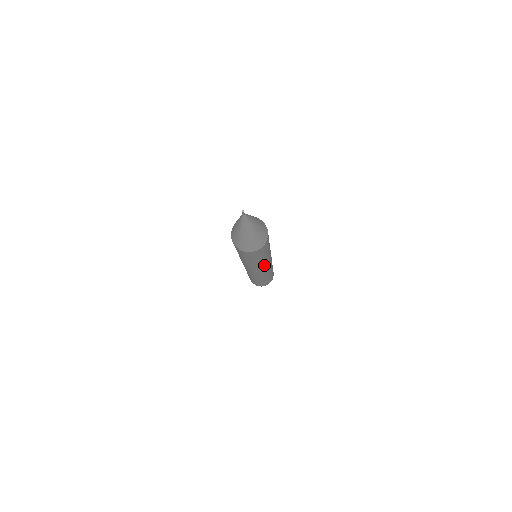
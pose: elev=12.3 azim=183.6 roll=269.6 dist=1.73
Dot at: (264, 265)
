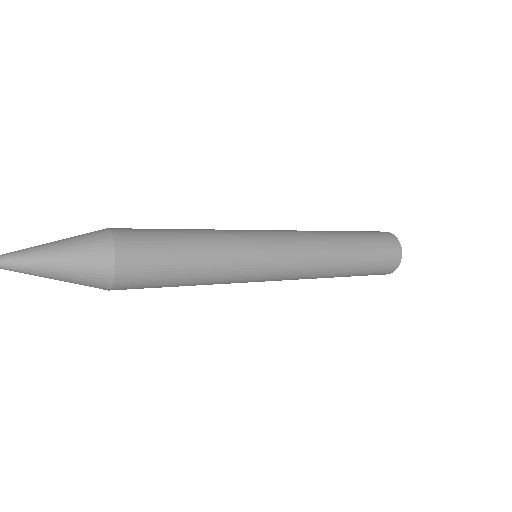
Dot at: (250, 257)
